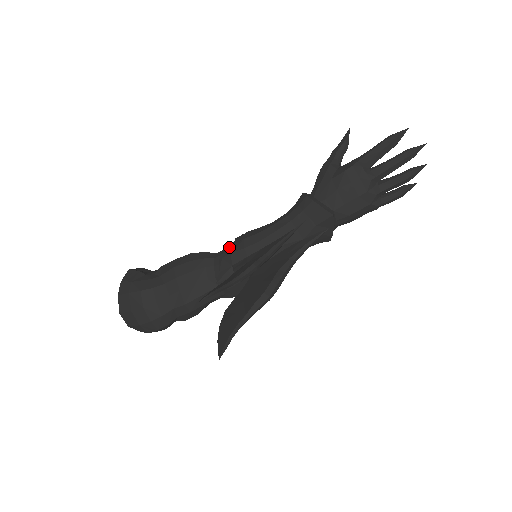
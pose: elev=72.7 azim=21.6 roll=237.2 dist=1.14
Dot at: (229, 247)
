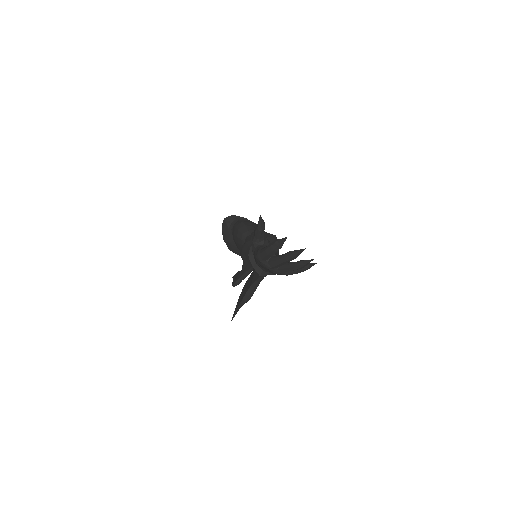
Dot at: occluded
